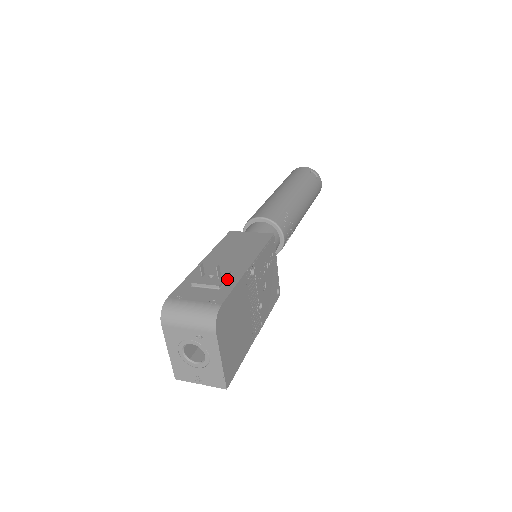
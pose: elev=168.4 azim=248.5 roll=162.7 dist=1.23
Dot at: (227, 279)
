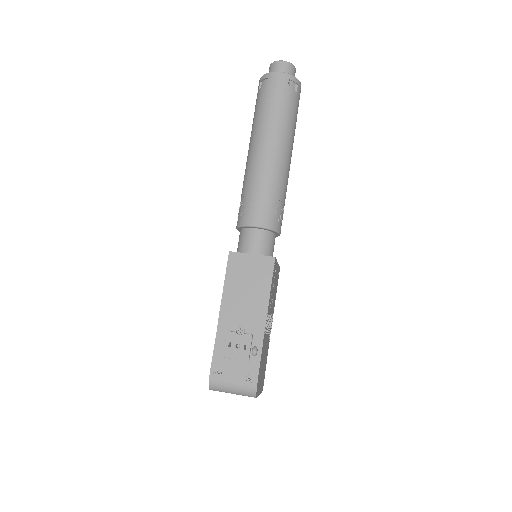
Dot at: (253, 352)
